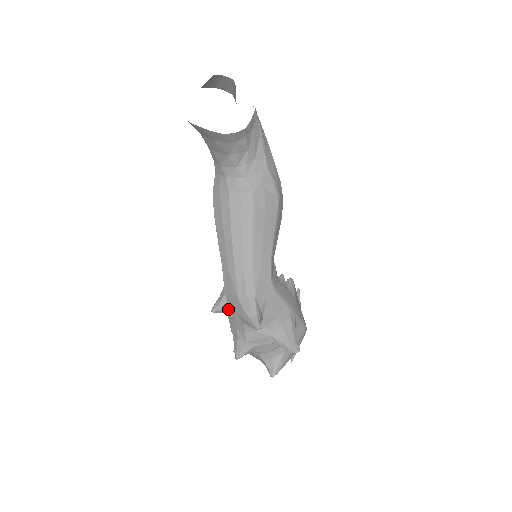
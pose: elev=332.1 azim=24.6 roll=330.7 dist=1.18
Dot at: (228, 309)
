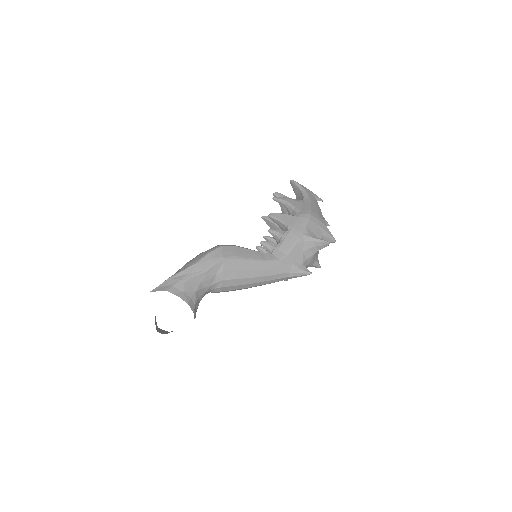
Dot at: occluded
